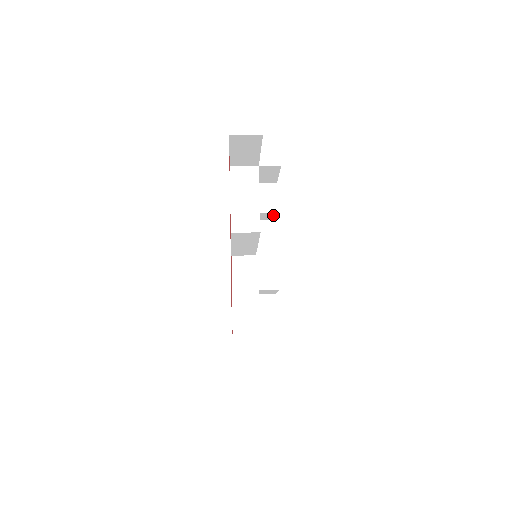
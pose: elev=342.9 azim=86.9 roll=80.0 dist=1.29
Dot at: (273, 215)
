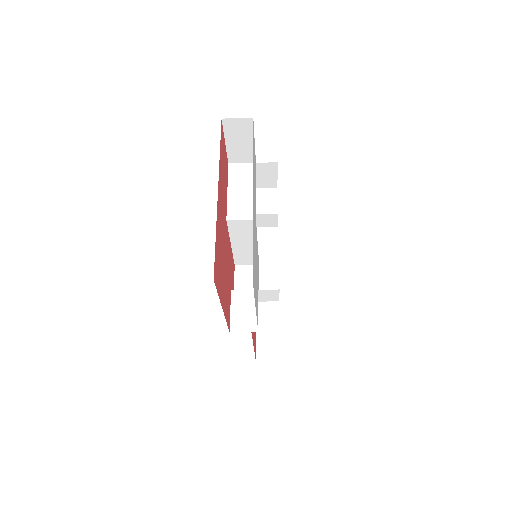
Dot at: (274, 219)
